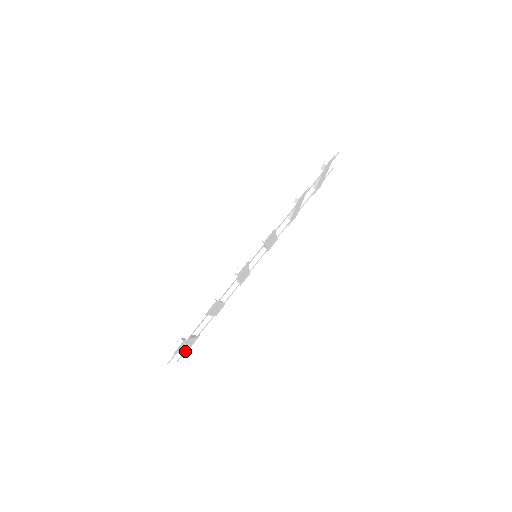
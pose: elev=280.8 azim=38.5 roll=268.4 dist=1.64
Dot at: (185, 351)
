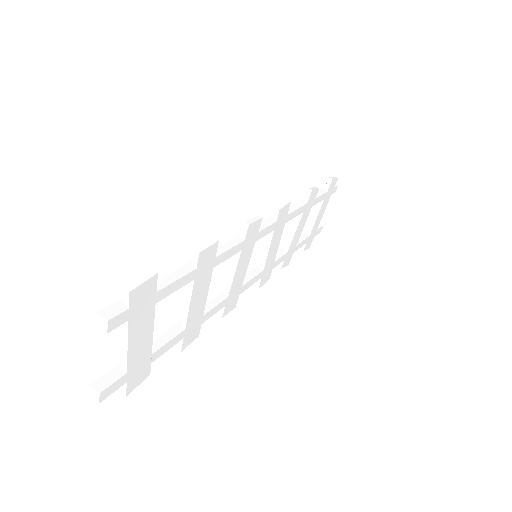
Dot at: (121, 382)
